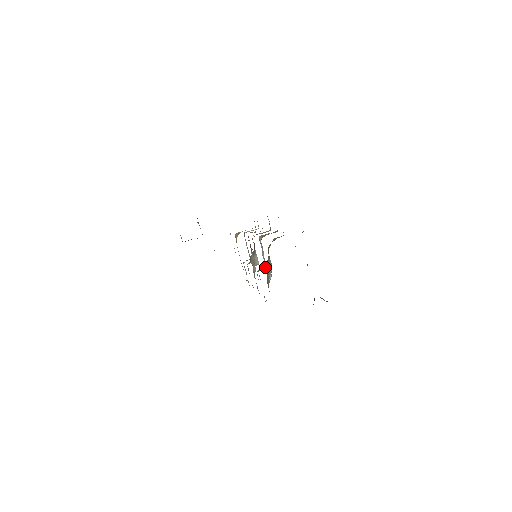
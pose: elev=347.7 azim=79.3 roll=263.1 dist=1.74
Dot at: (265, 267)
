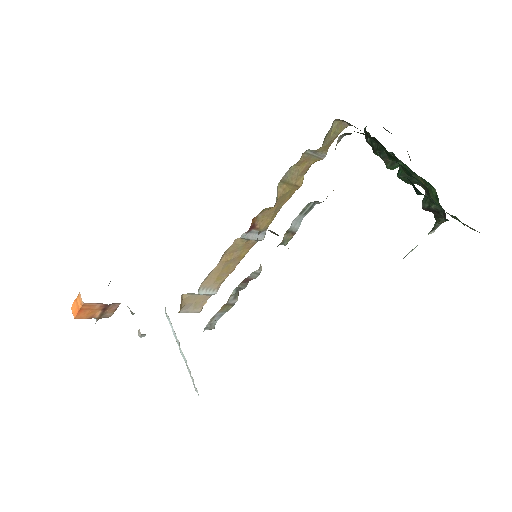
Dot at: occluded
